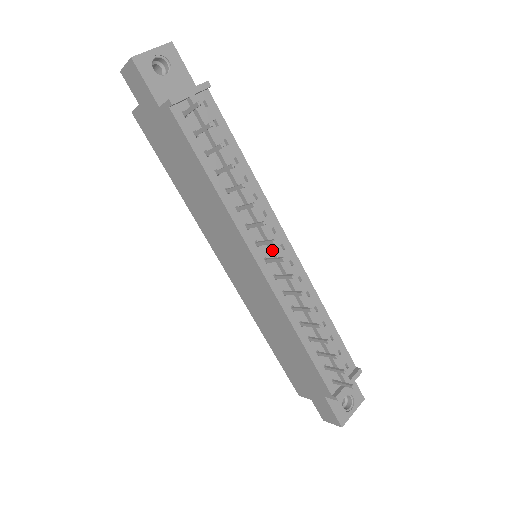
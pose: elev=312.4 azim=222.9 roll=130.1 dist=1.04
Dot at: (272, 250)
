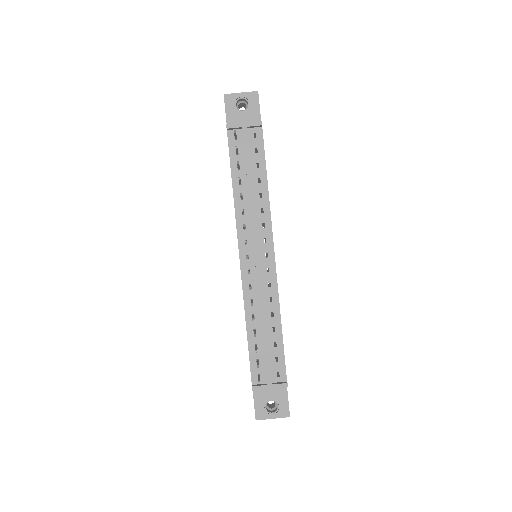
Dot at: (254, 251)
